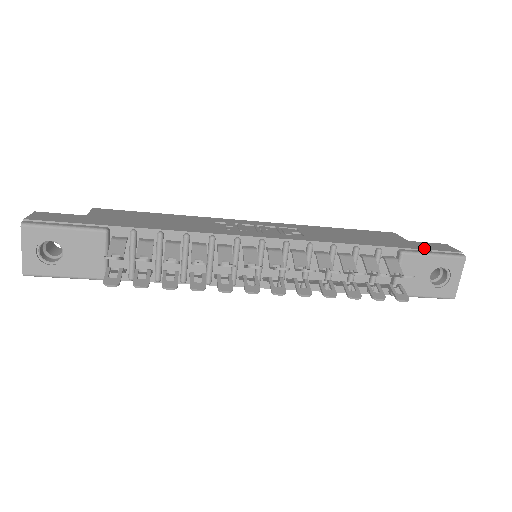
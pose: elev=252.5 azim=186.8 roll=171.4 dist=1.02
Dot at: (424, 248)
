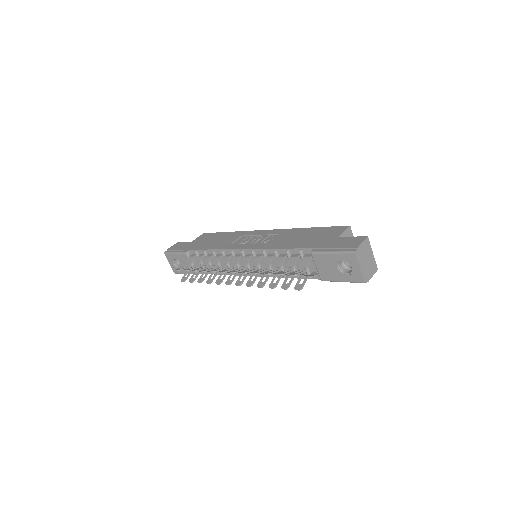
Dot at: (332, 246)
